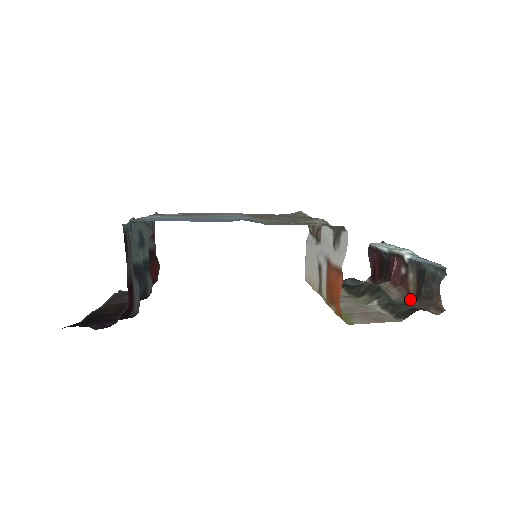
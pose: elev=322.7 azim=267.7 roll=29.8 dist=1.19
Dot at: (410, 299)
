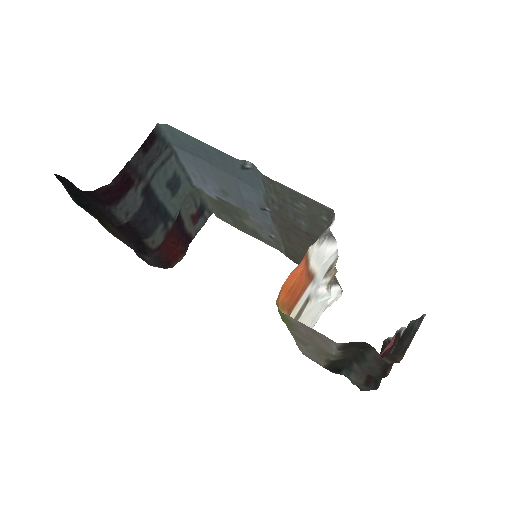
Dot at: (380, 374)
